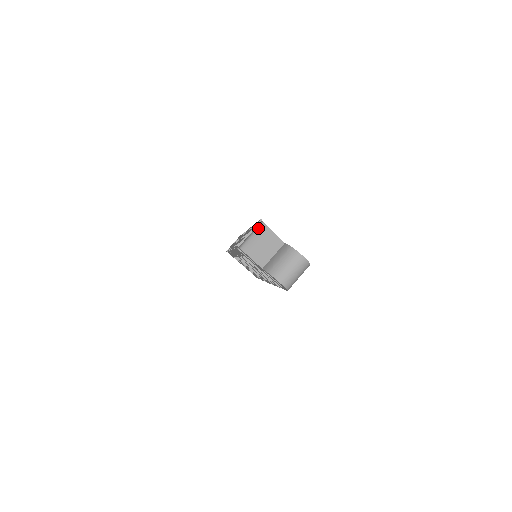
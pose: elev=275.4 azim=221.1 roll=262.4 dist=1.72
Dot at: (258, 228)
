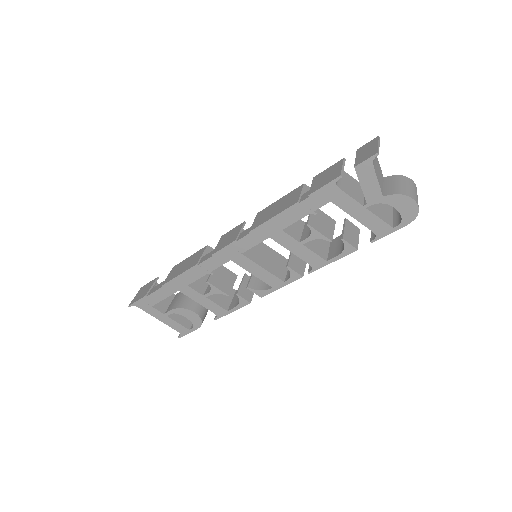
Dot at: occluded
